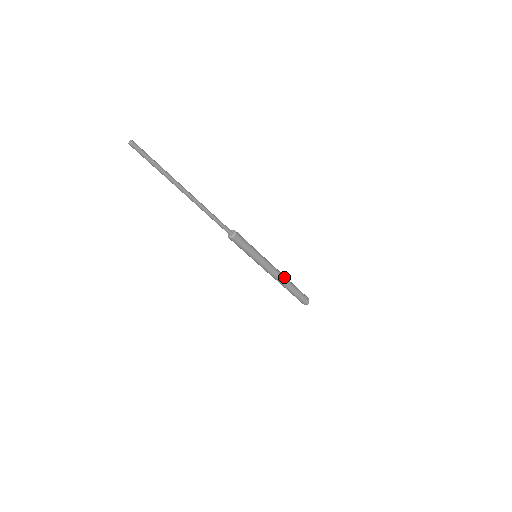
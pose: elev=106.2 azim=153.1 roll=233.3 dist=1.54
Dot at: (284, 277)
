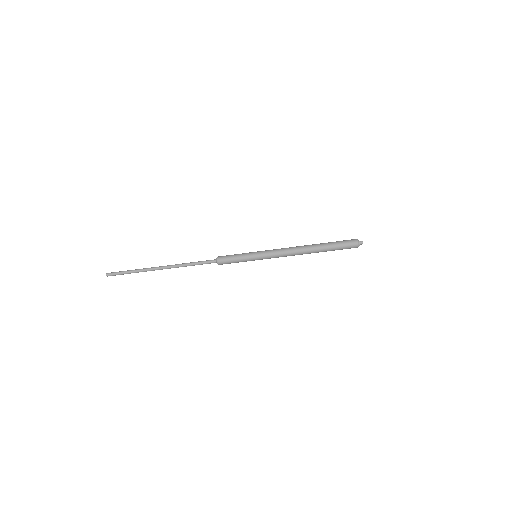
Dot at: (301, 250)
